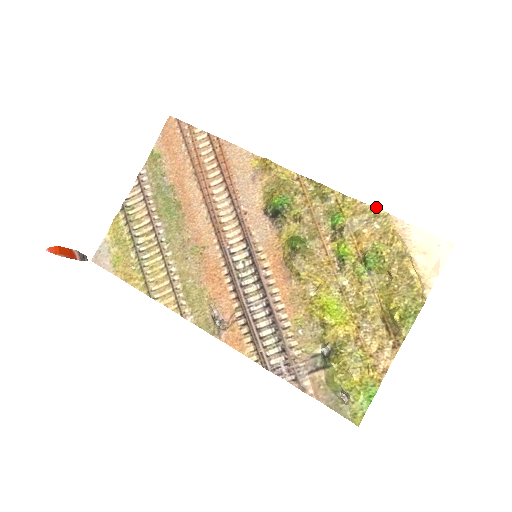
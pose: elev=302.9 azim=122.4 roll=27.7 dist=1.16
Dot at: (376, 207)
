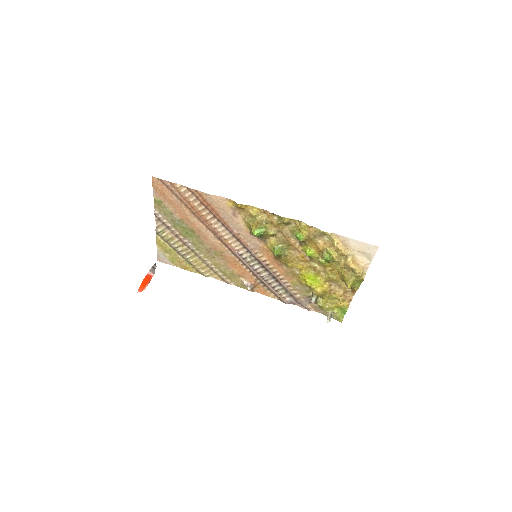
Dot at: (322, 231)
